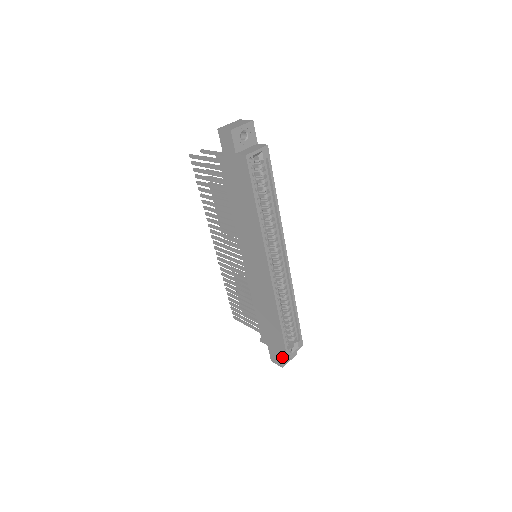
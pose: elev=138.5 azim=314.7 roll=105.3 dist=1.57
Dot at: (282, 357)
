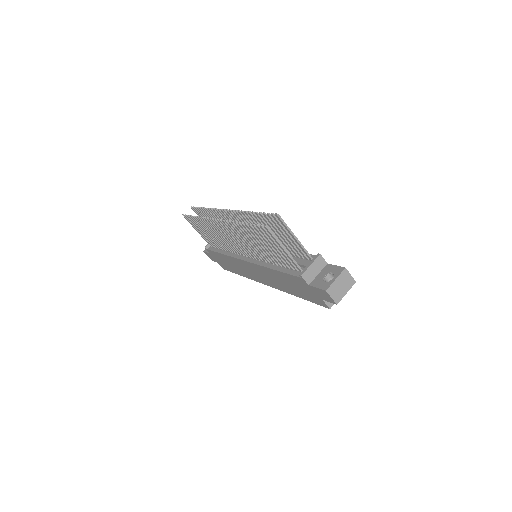
Dot at: occluded
